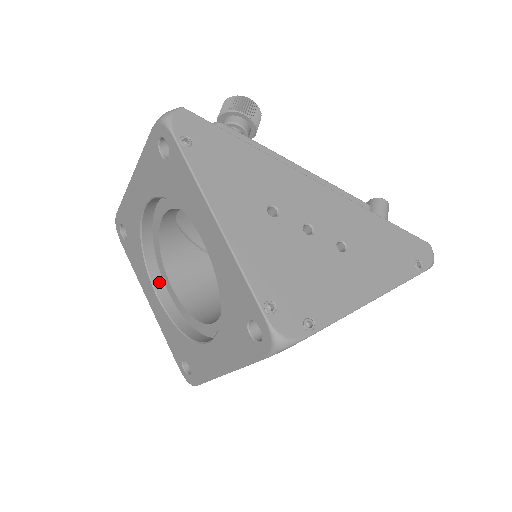
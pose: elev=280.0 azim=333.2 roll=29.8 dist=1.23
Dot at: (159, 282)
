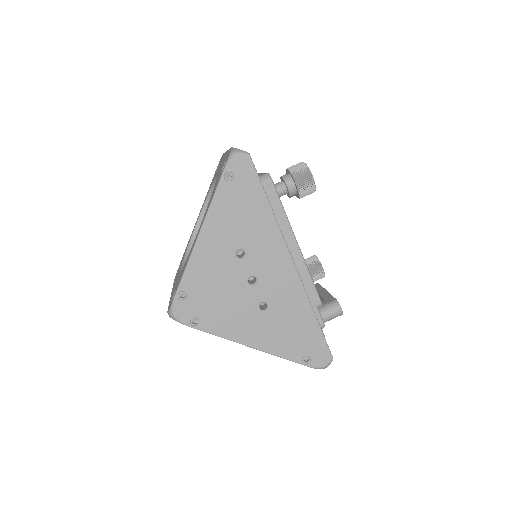
Dot at: occluded
